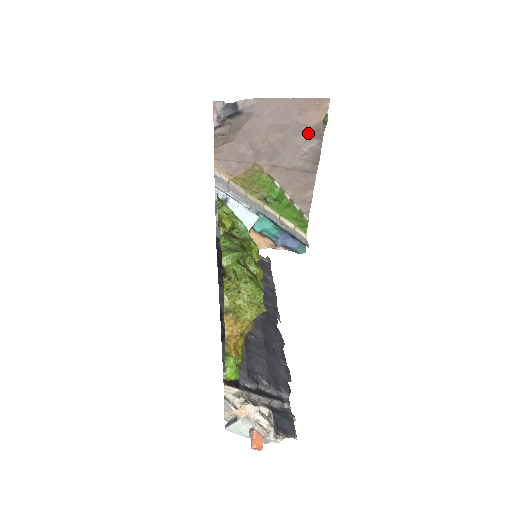
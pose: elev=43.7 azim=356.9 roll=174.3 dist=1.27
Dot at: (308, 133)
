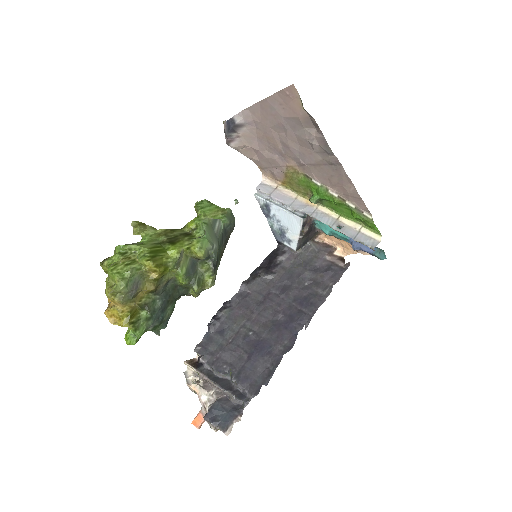
Dot at: (302, 125)
